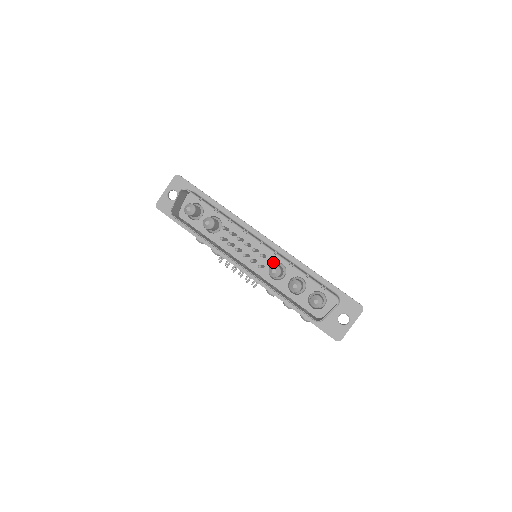
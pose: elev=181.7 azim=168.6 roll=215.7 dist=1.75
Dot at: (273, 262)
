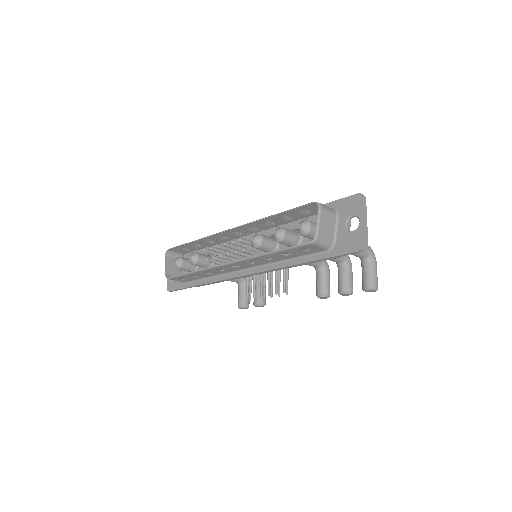
Dot at: occluded
